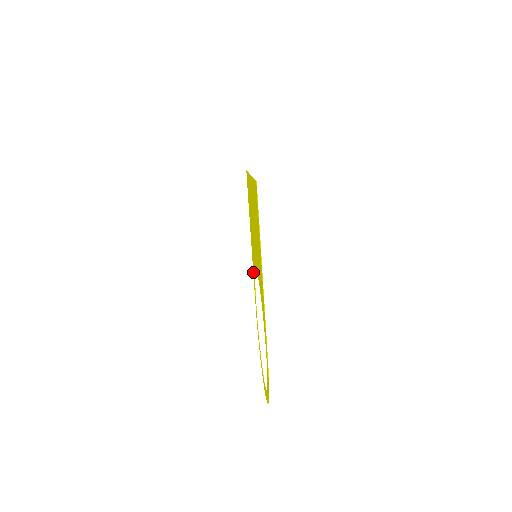
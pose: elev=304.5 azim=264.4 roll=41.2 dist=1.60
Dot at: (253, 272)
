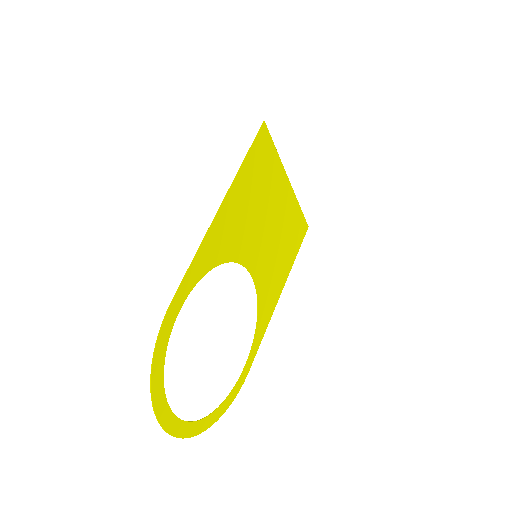
Dot at: (264, 326)
